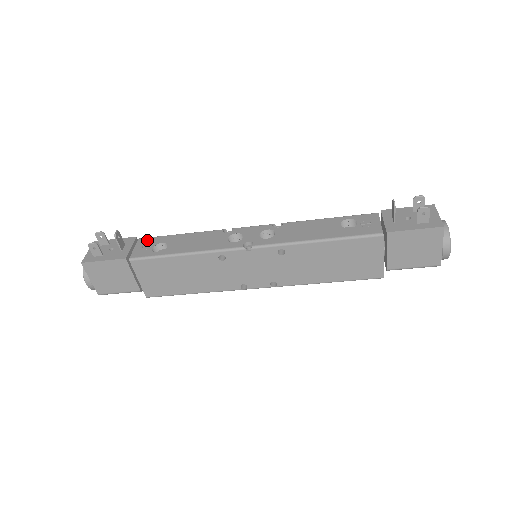
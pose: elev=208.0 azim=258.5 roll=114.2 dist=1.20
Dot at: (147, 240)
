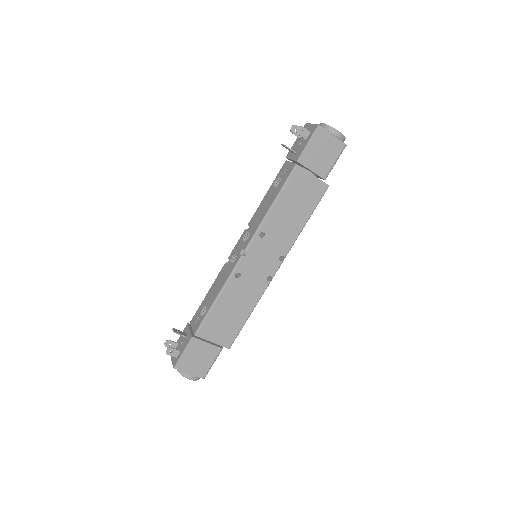
Dot at: (194, 317)
